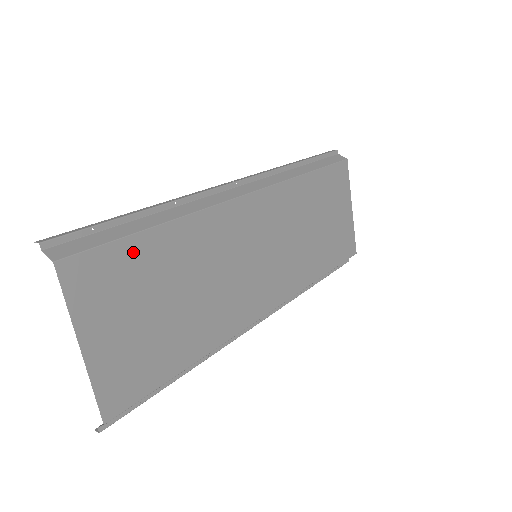
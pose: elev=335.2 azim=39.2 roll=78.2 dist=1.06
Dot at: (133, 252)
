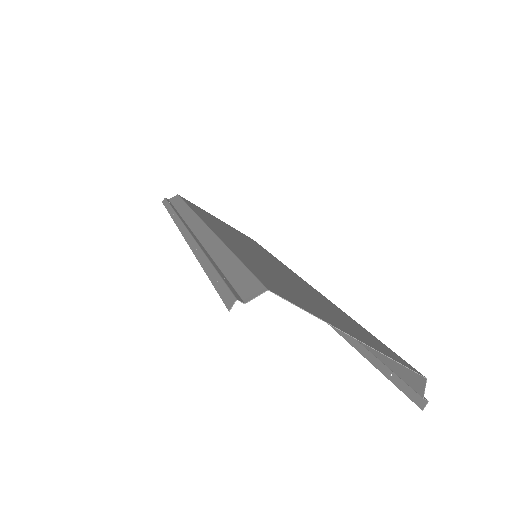
Dot at: (256, 270)
